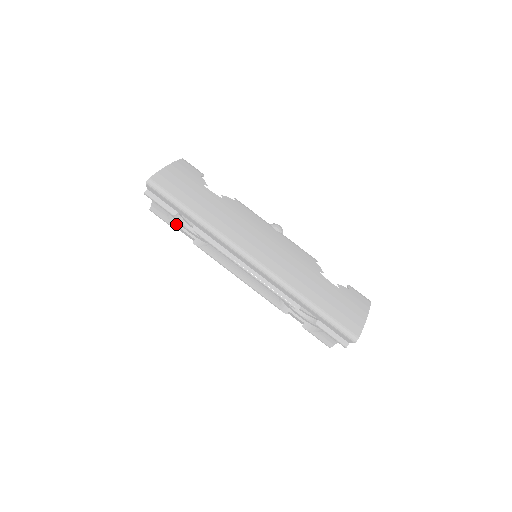
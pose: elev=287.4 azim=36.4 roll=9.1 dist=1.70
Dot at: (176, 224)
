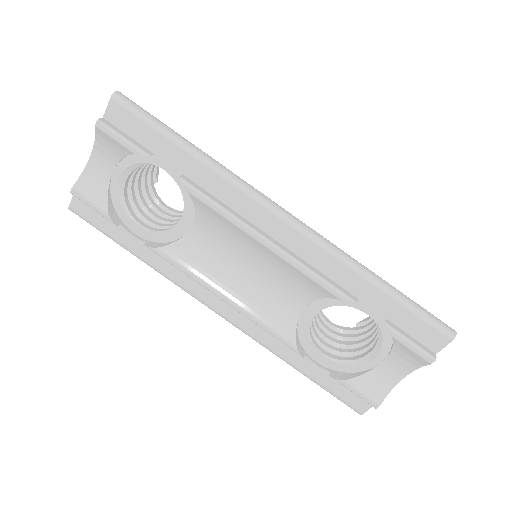
Dot at: (115, 216)
